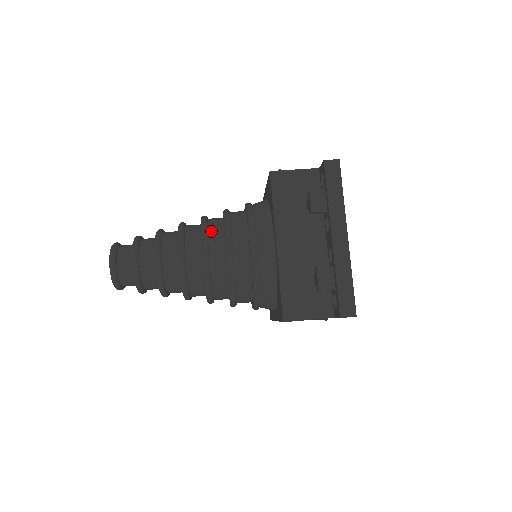
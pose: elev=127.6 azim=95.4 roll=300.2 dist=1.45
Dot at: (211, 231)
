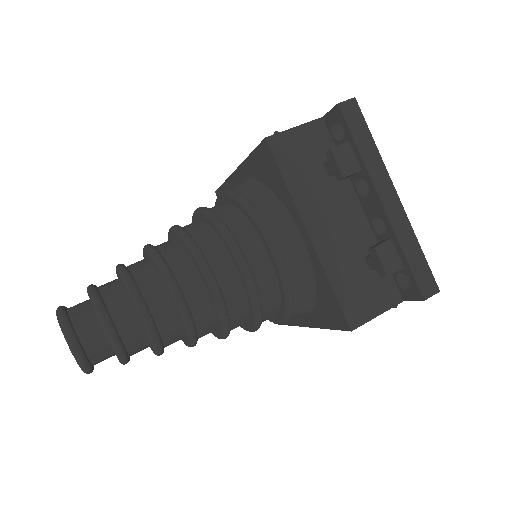
Dot at: (203, 244)
